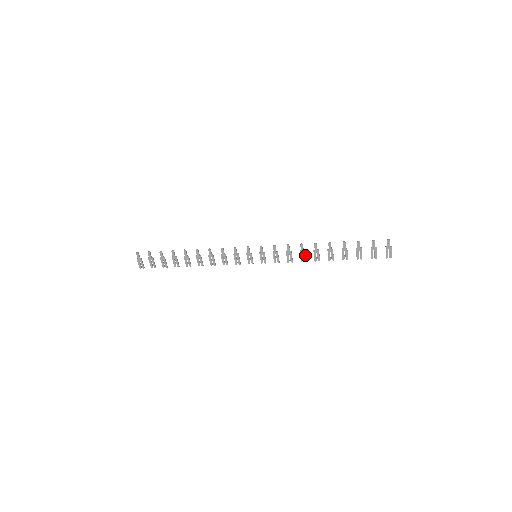
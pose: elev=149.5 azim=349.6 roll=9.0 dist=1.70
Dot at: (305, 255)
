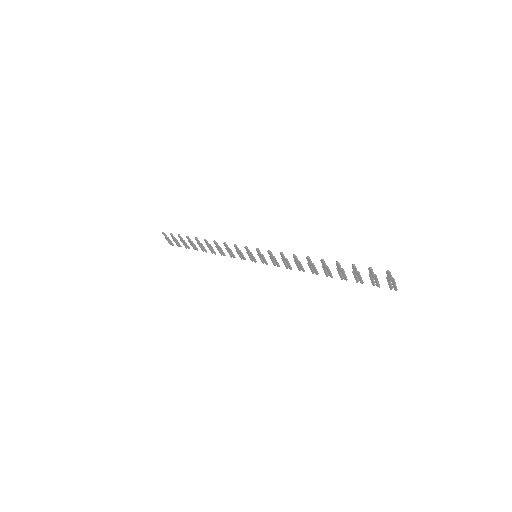
Dot at: (301, 266)
